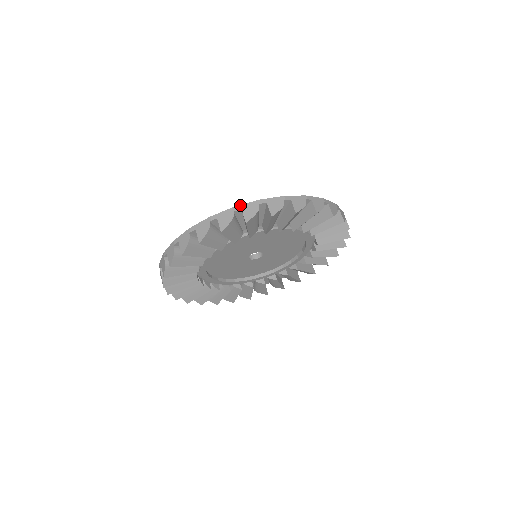
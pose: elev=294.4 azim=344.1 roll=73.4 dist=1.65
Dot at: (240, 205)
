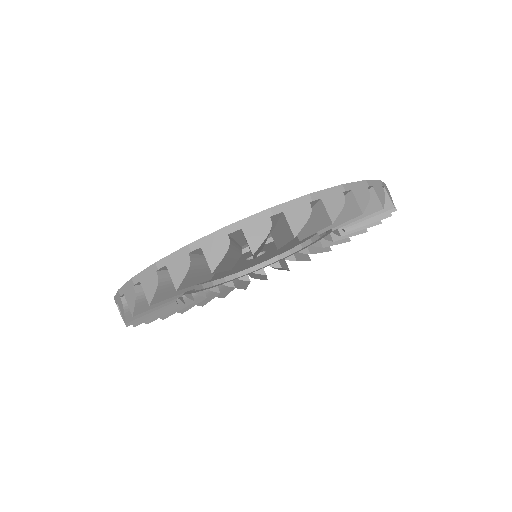
Dot at: (197, 240)
